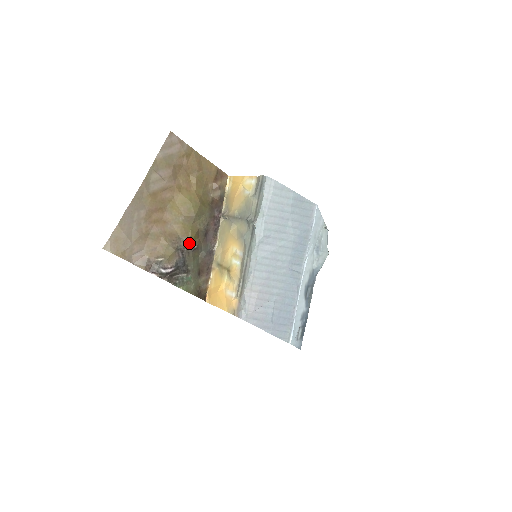
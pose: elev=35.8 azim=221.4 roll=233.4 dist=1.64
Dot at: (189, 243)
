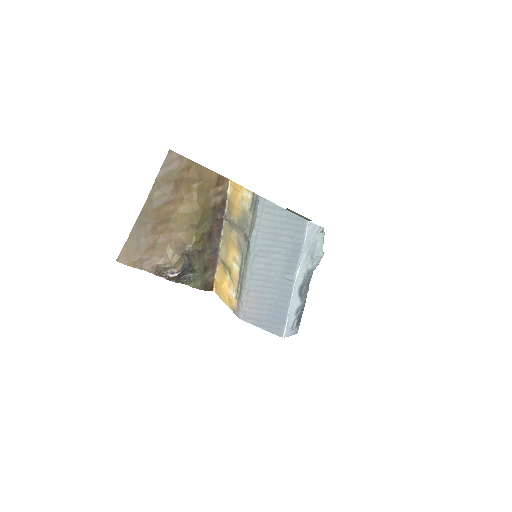
Dot at: (194, 247)
